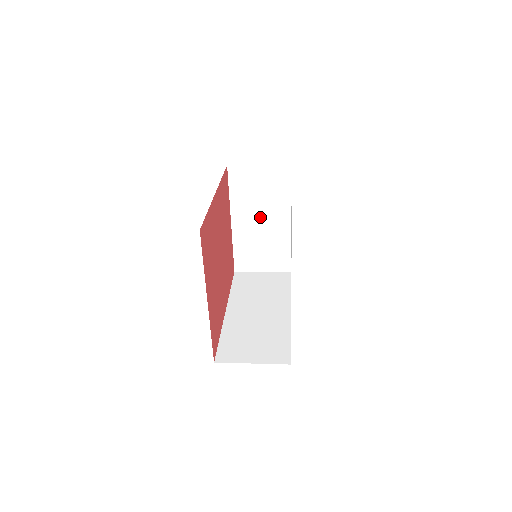
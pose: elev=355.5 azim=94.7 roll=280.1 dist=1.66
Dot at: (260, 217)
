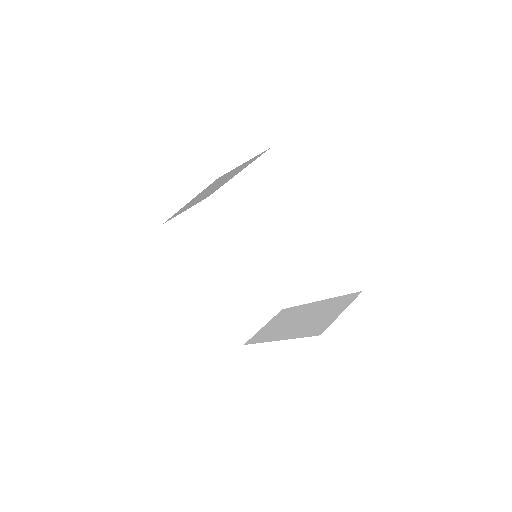
Dot at: (214, 187)
